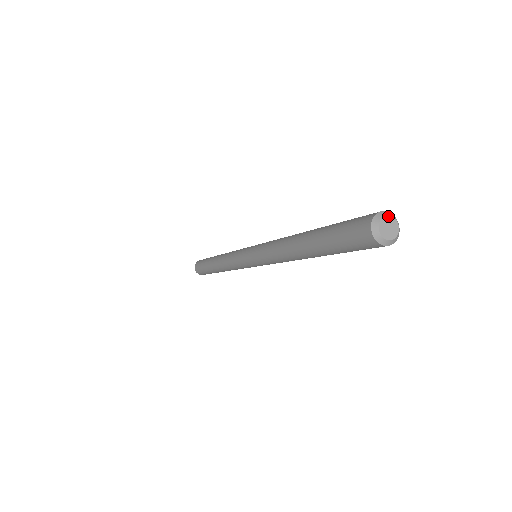
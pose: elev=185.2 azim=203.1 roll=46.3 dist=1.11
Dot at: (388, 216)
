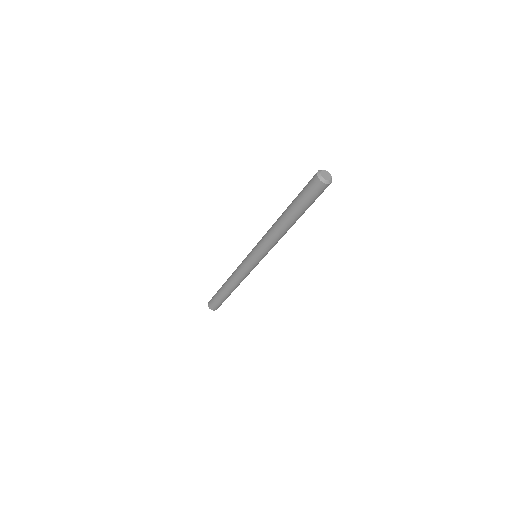
Dot at: (329, 173)
